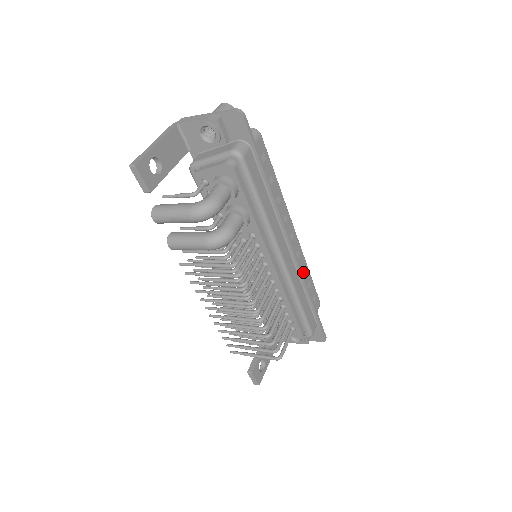
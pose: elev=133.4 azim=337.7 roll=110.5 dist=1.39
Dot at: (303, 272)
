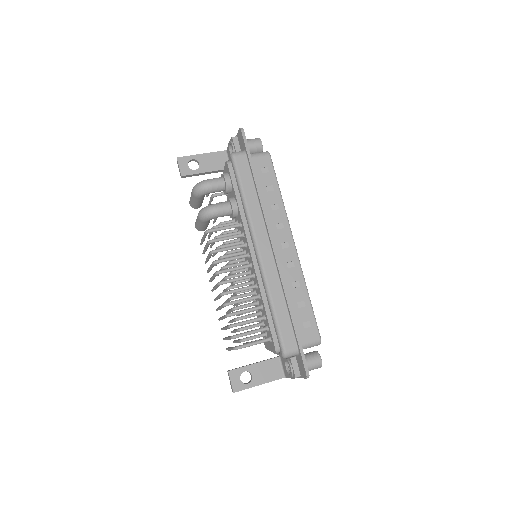
Dot at: (296, 287)
